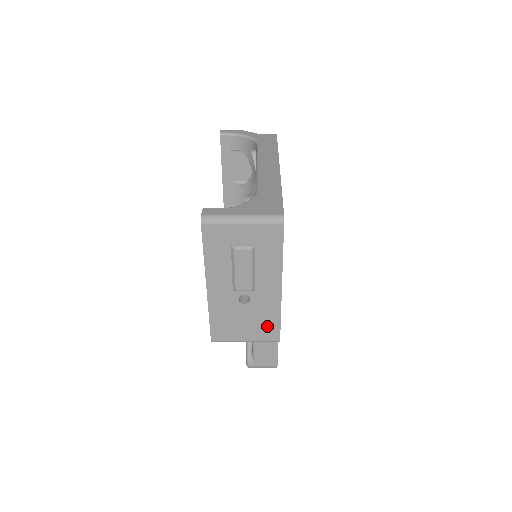
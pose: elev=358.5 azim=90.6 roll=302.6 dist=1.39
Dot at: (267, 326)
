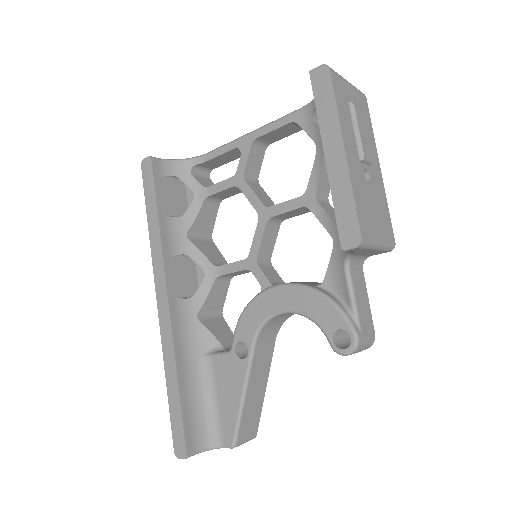
Dot at: (385, 219)
